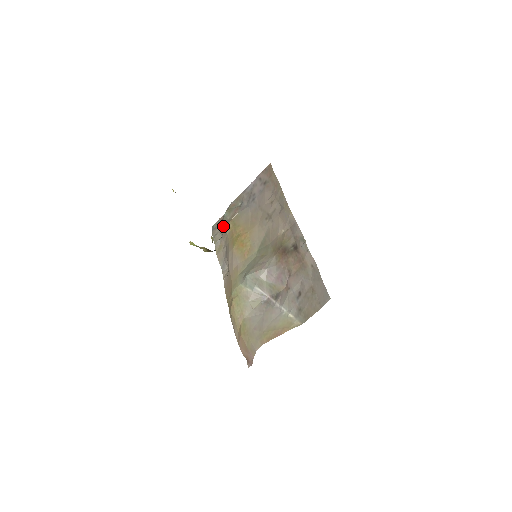
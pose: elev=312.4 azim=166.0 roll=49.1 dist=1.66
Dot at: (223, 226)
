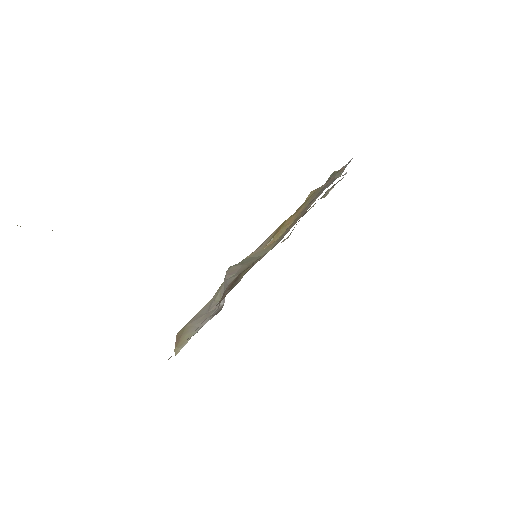
Dot at: occluded
